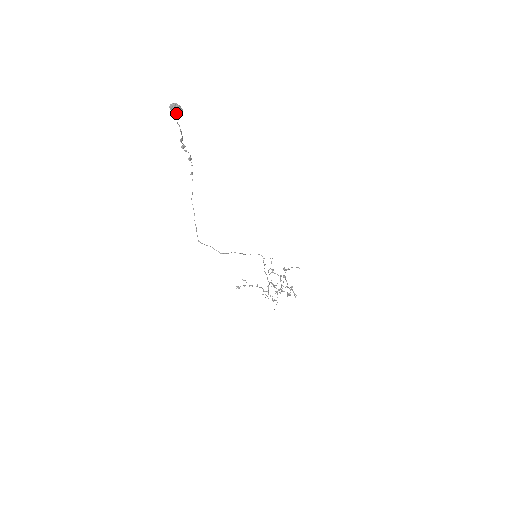
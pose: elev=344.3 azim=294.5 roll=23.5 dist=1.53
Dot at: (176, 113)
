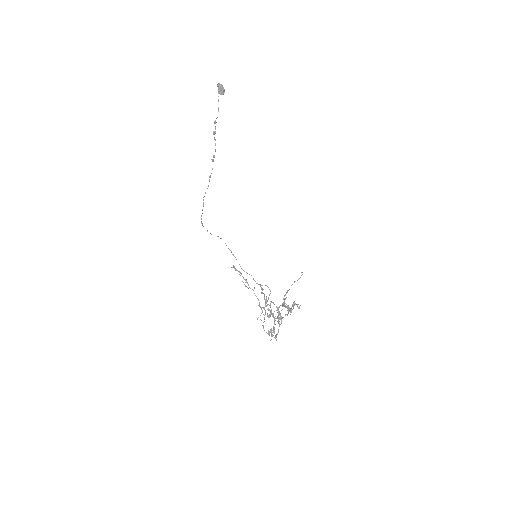
Dot at: (221, 87)
